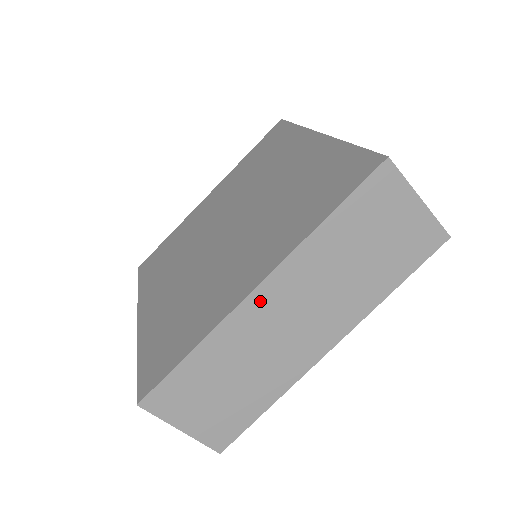
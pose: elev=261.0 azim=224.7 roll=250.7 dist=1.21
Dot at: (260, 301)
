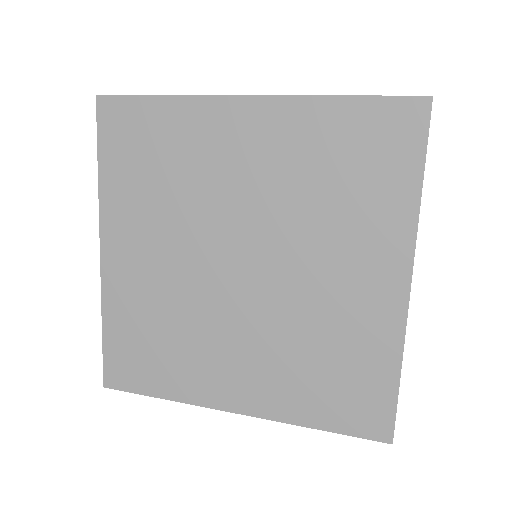
Dot at: occluded
